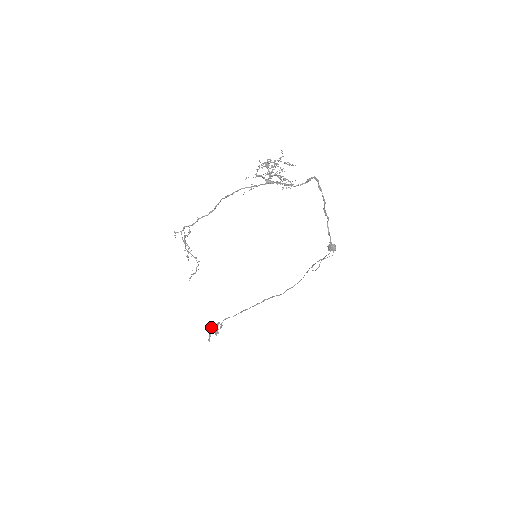
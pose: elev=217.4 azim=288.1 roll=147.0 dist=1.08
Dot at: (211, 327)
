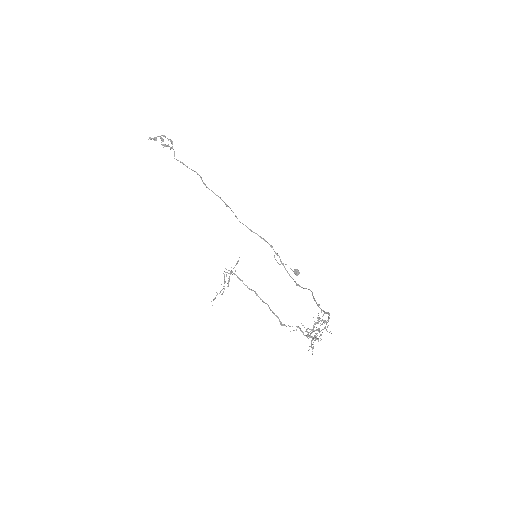
Dot at: (161, 135)
